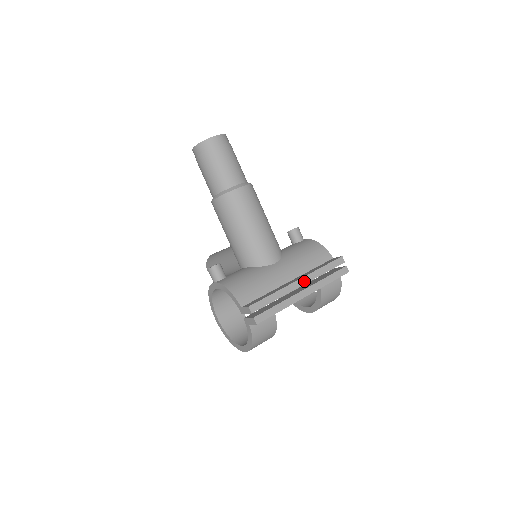
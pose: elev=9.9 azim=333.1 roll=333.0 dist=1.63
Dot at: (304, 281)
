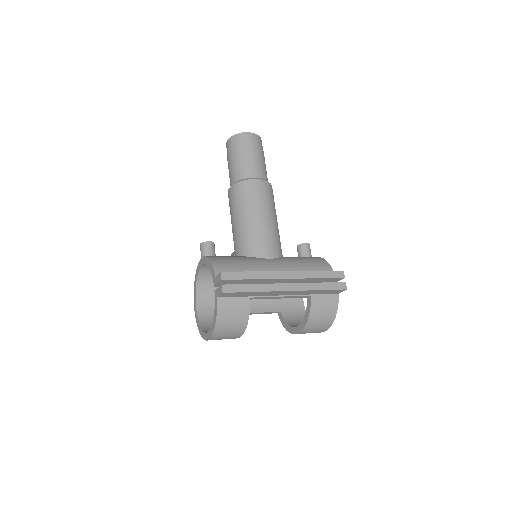
Dot at: (292, 275)
